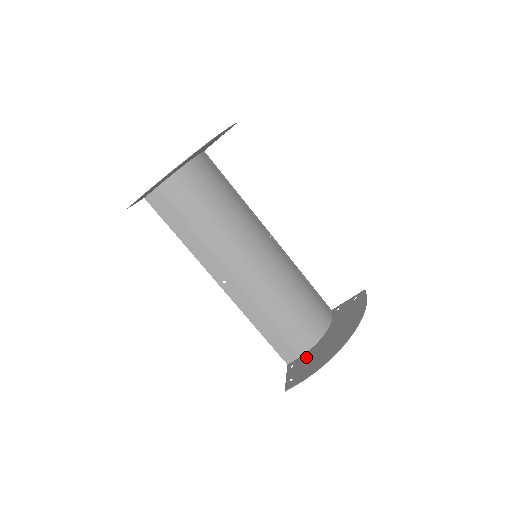
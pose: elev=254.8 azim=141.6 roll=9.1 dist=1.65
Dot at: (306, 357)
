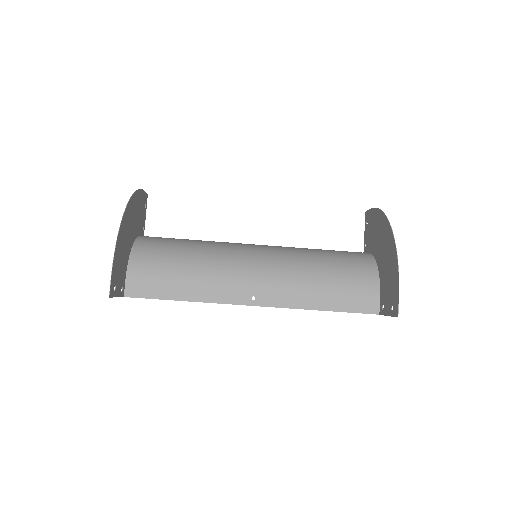
Dot at: (383, 286)
